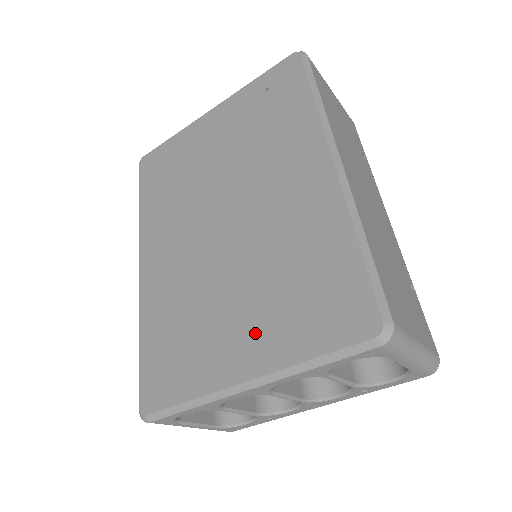
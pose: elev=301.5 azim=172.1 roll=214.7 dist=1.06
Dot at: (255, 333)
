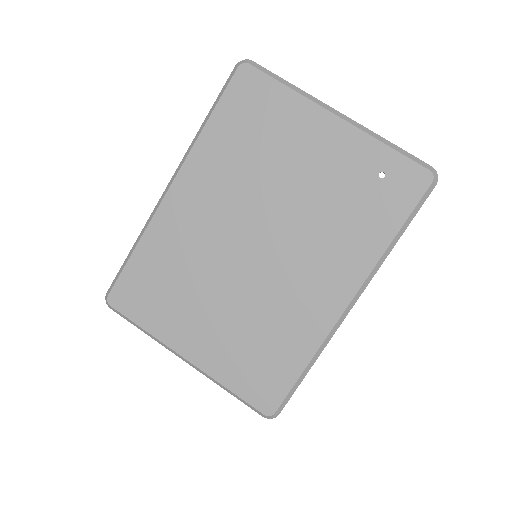
Dot at: (212, 342)
